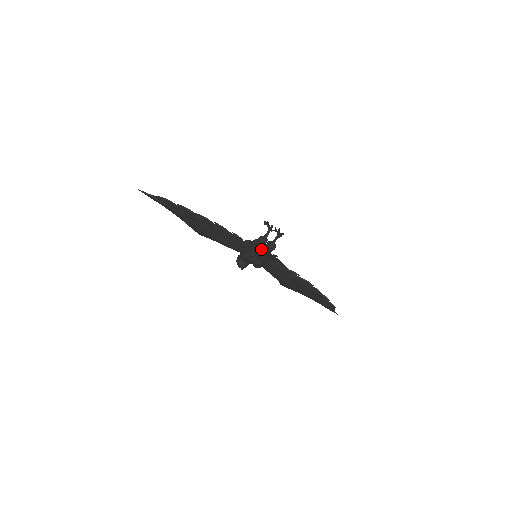
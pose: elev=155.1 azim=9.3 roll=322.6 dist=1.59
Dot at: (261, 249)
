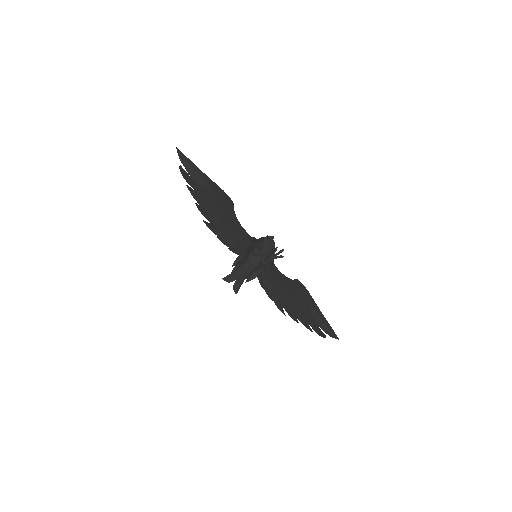
Dot at: (246, 260)
